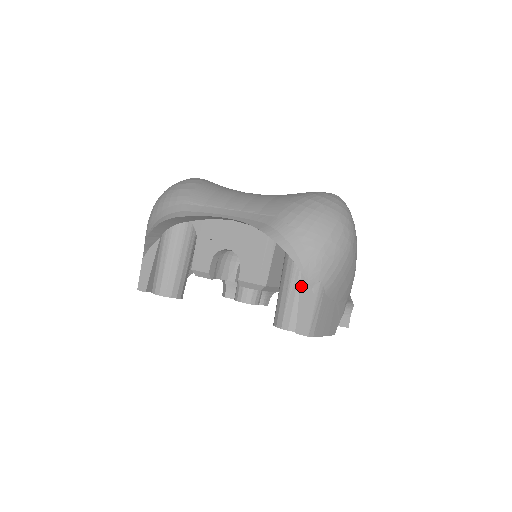
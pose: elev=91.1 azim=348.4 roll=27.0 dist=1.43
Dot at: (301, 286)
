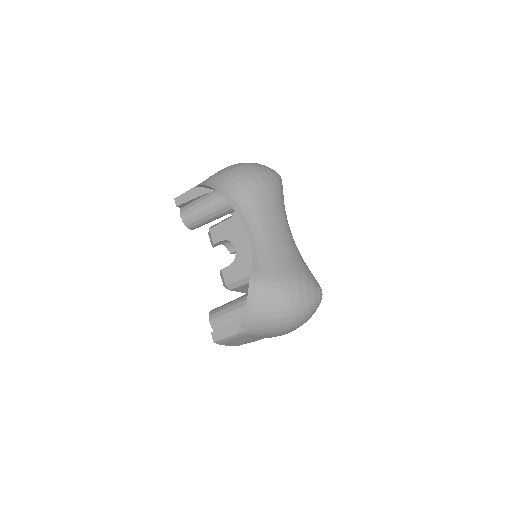
Dot at: (239, 319)
